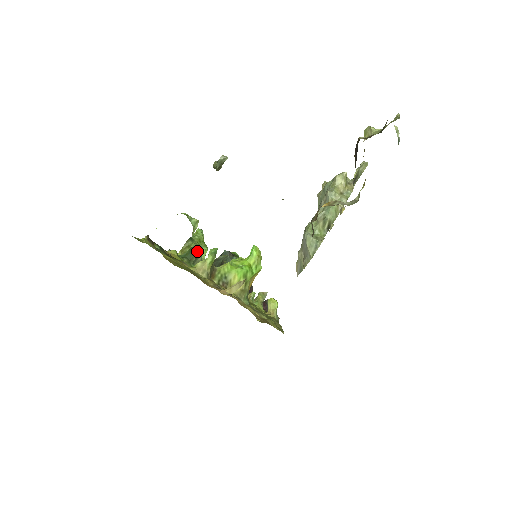
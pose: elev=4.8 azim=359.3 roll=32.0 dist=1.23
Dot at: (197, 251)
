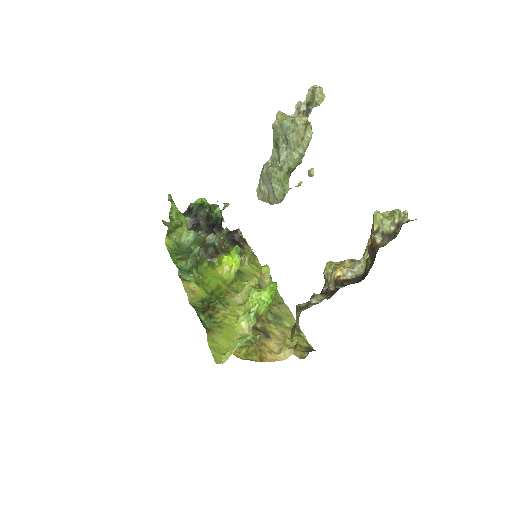
Dot at: (199, 256)
